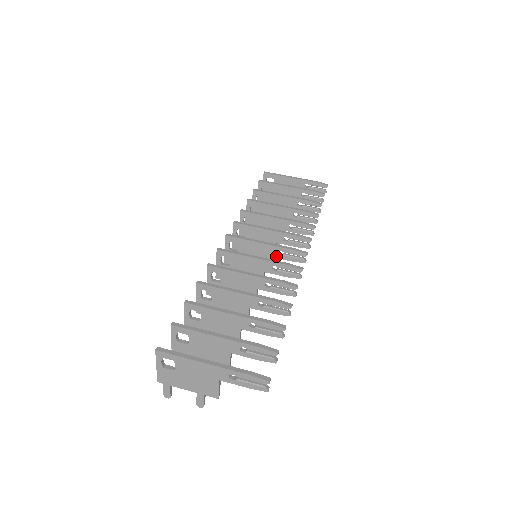
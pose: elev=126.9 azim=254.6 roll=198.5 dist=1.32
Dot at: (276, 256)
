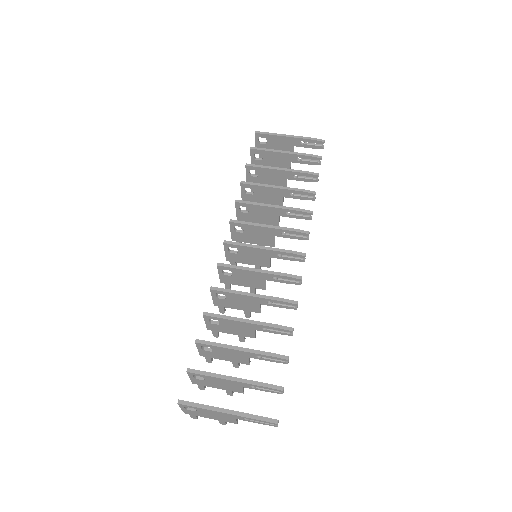
Dot at: (275, 257)
